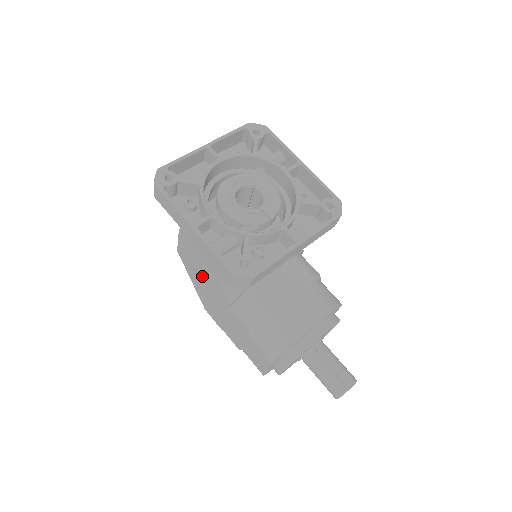
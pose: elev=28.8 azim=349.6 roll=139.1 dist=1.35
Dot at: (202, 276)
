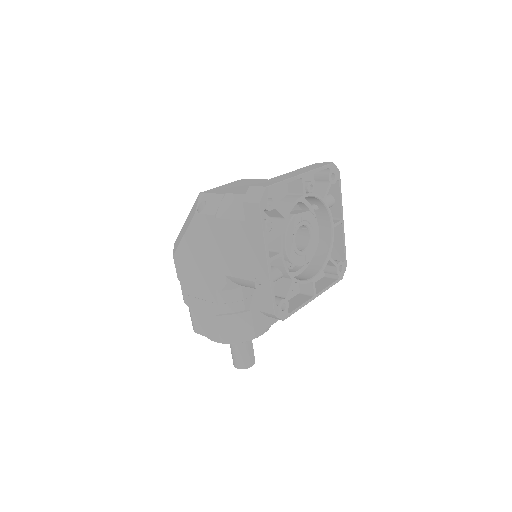
Dot at: (208, 252)
